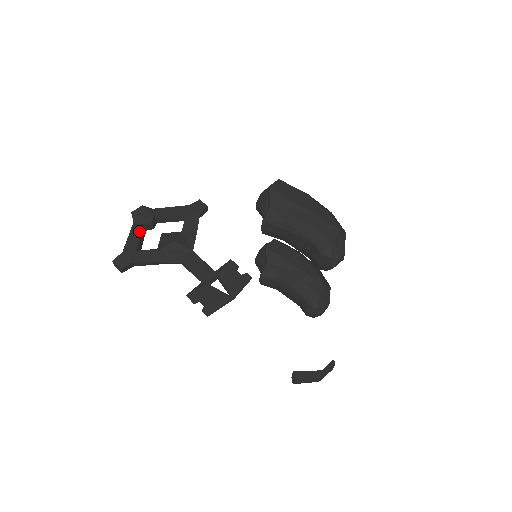
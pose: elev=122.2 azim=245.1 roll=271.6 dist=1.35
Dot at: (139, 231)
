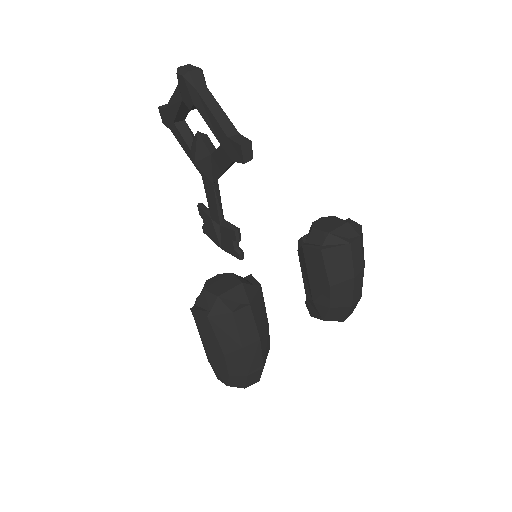
Dot at: (178, 105)
